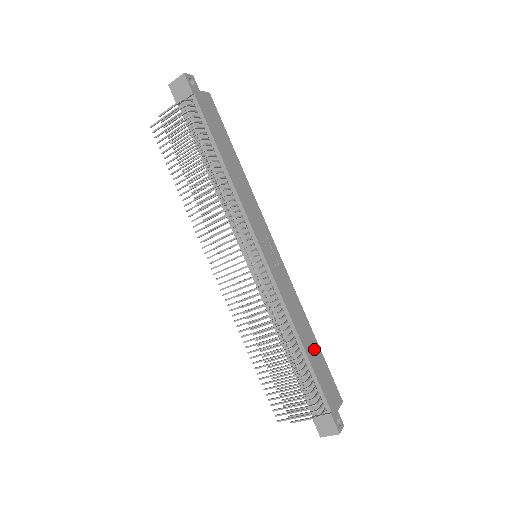
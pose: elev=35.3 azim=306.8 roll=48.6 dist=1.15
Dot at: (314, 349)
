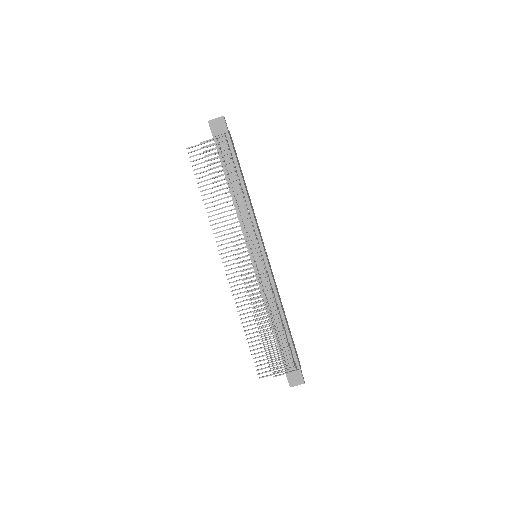
Dot at: (288, 325)
